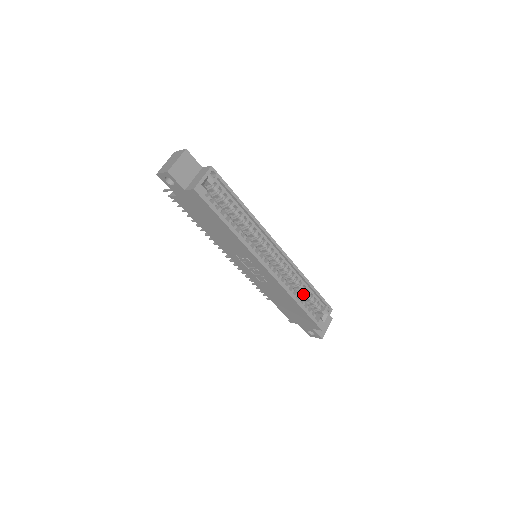
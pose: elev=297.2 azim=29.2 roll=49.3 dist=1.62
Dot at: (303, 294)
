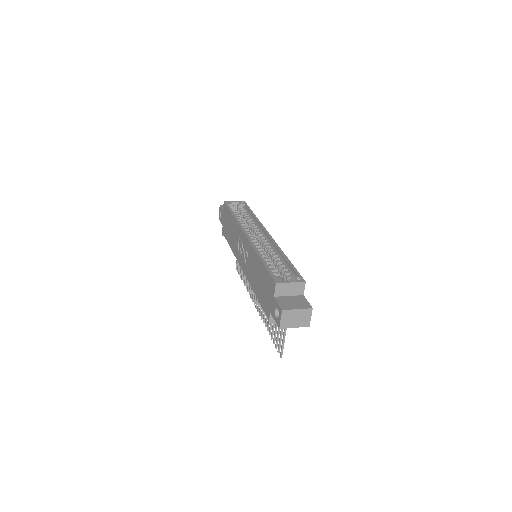
Dot at: (277, 267)
